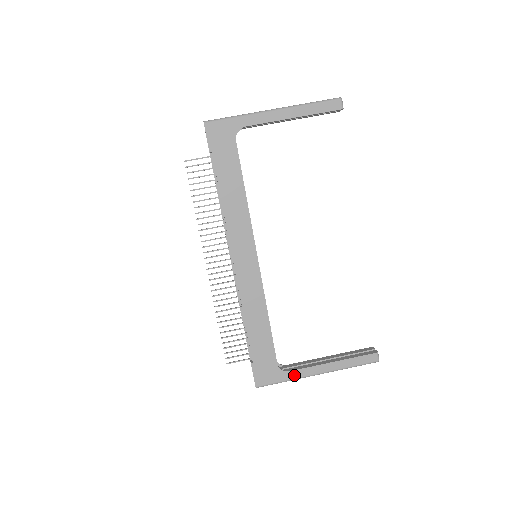
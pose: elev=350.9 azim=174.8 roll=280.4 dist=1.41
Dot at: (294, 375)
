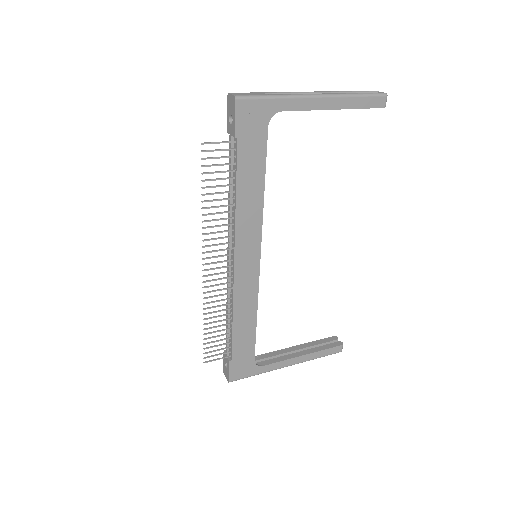
Dot at: (267, 369)
